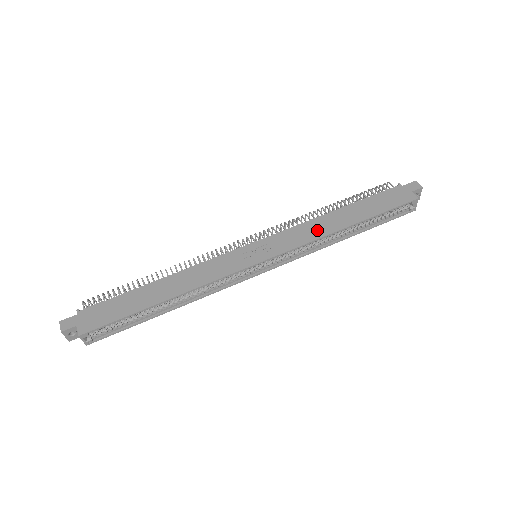
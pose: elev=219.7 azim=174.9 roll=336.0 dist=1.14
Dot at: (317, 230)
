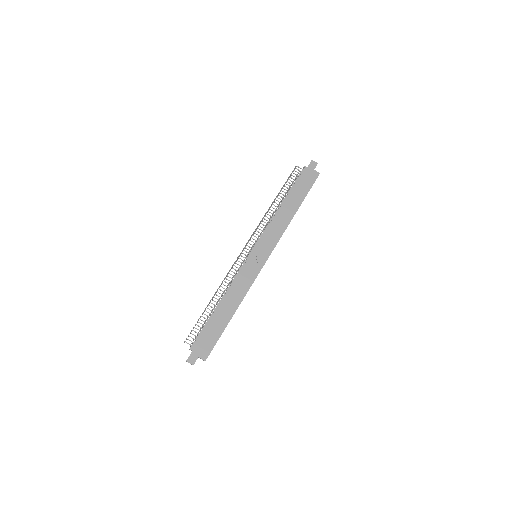
Dot at: (282, 224)
